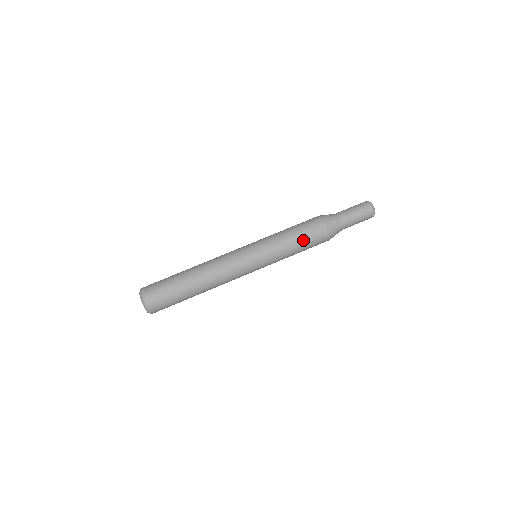
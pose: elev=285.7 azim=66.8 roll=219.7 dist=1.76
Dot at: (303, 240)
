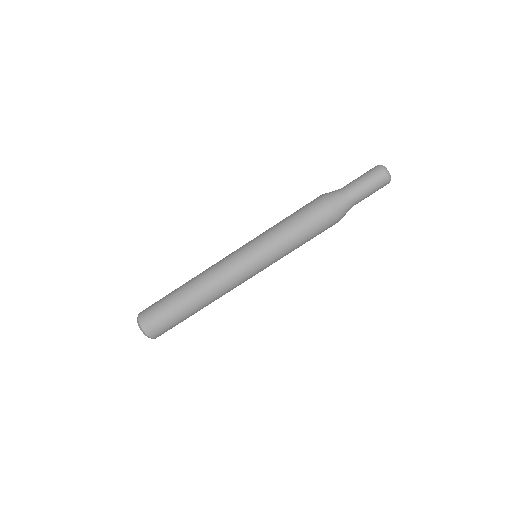
Dot at: (311, 238)
